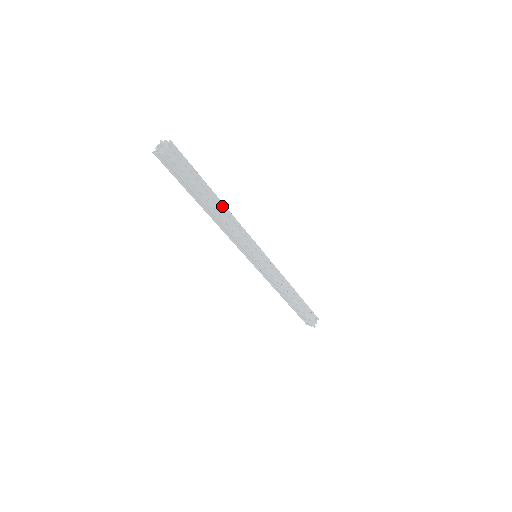
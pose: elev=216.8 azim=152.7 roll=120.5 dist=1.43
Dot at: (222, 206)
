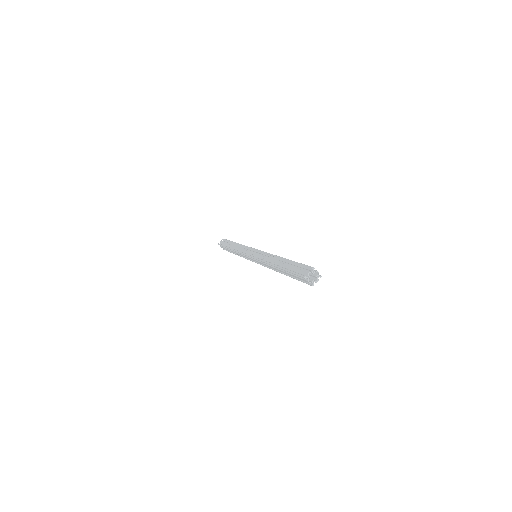
Dot at: occluded
